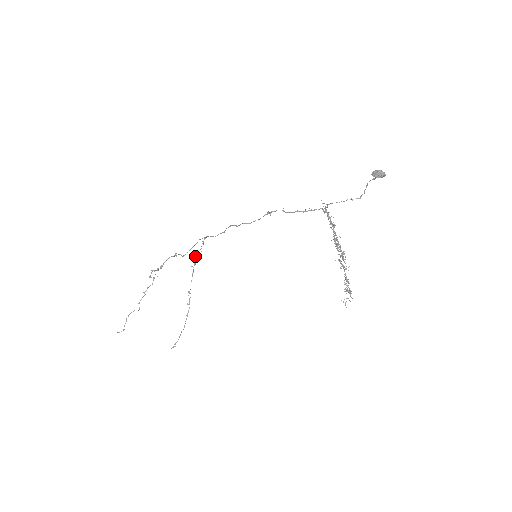
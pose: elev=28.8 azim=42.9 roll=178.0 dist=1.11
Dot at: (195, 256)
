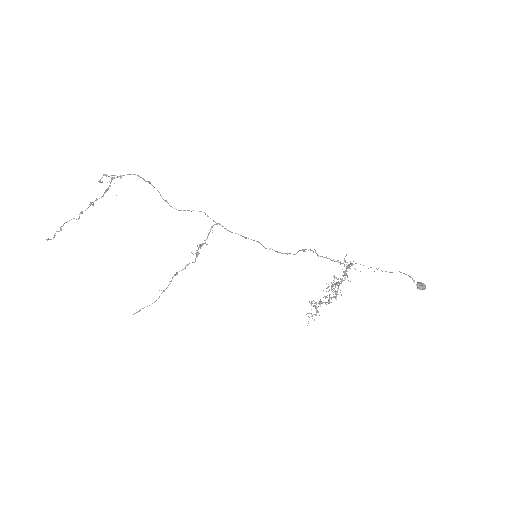
Dot at: (201, 246)
